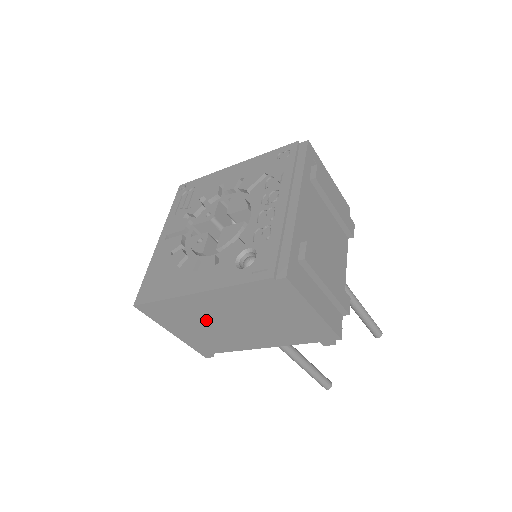
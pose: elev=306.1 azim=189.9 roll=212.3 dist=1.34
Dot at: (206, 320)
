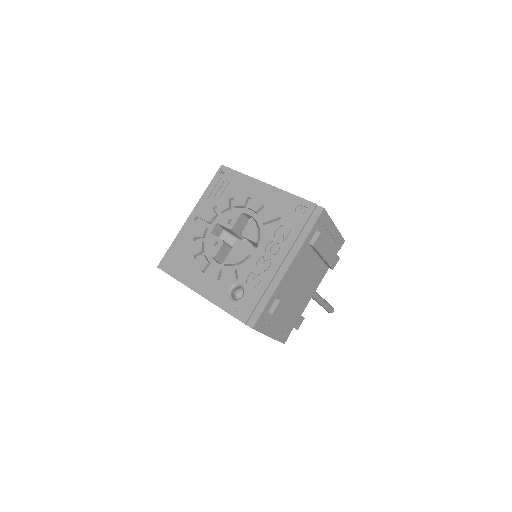
Dot at: occluded
